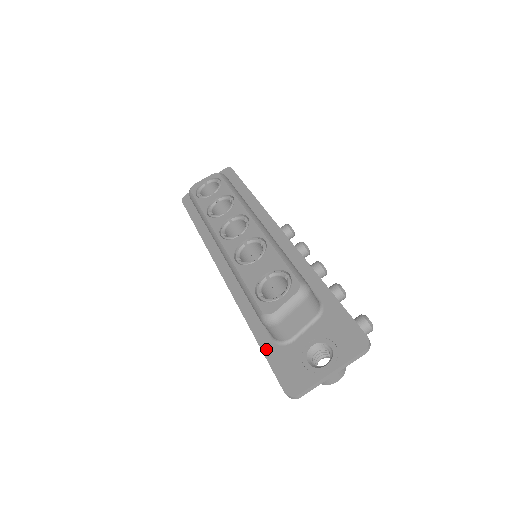
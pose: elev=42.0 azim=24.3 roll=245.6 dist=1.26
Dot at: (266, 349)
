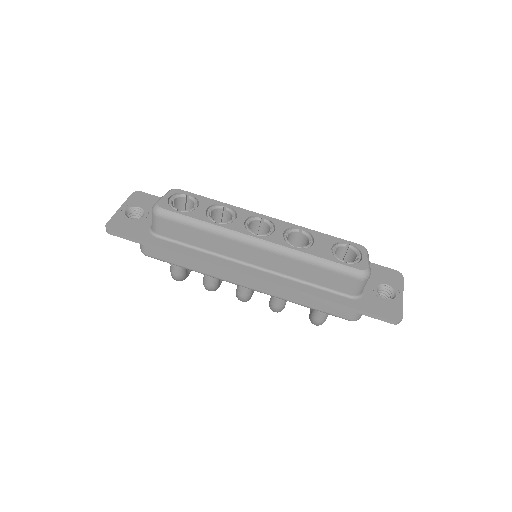
Dot at: (354, 305)
